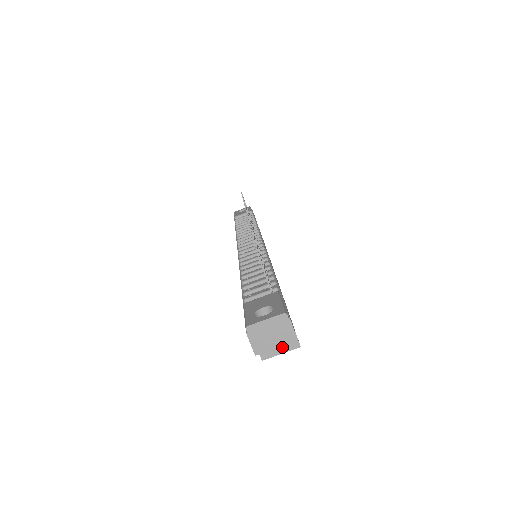
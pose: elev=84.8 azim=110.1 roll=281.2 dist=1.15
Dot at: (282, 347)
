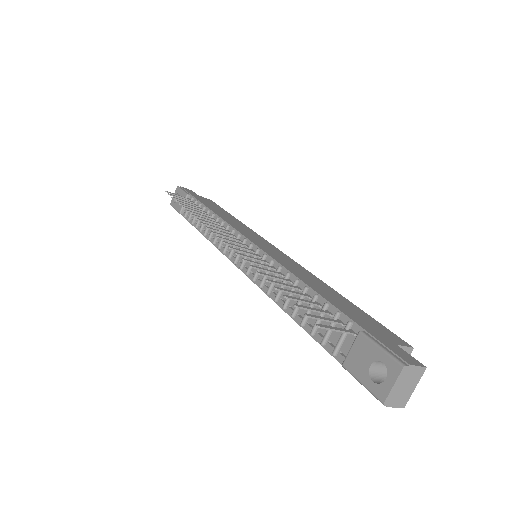
Dot at: occluded
